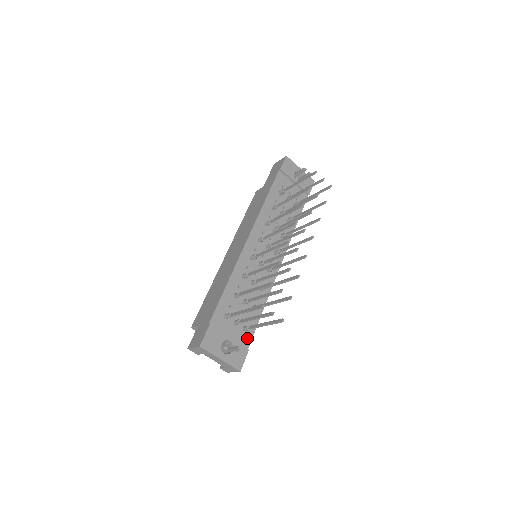
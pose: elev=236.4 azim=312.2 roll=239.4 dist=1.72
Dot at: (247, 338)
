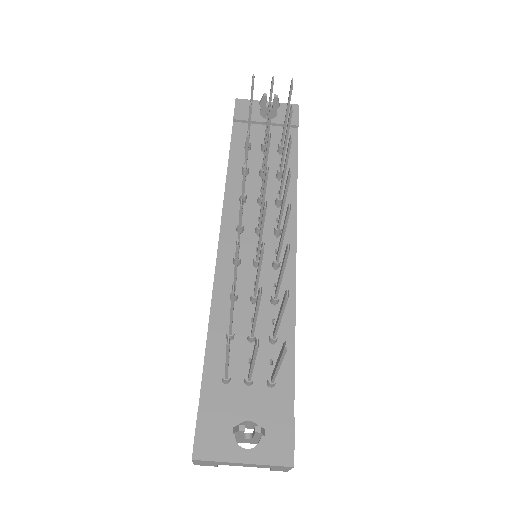
Dot at: (284, 397)
